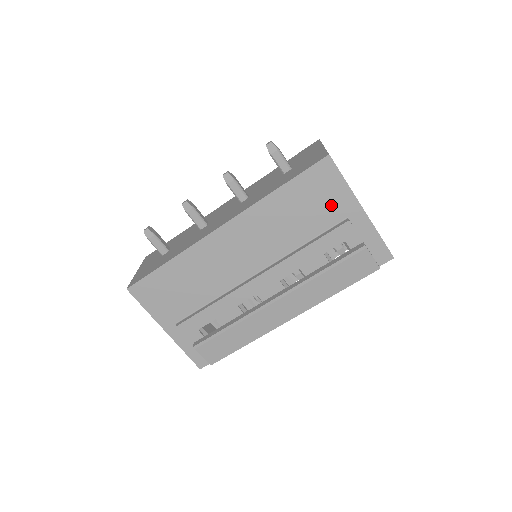
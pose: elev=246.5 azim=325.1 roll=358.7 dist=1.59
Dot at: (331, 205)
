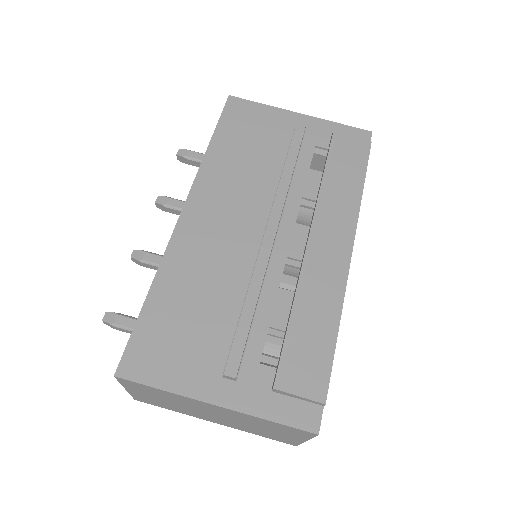
Dot at: (270, 127)
